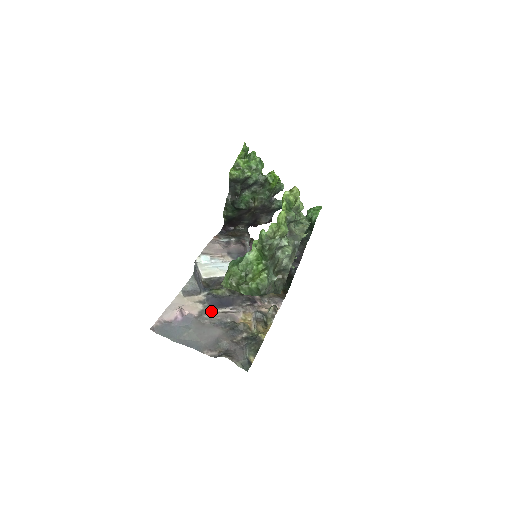
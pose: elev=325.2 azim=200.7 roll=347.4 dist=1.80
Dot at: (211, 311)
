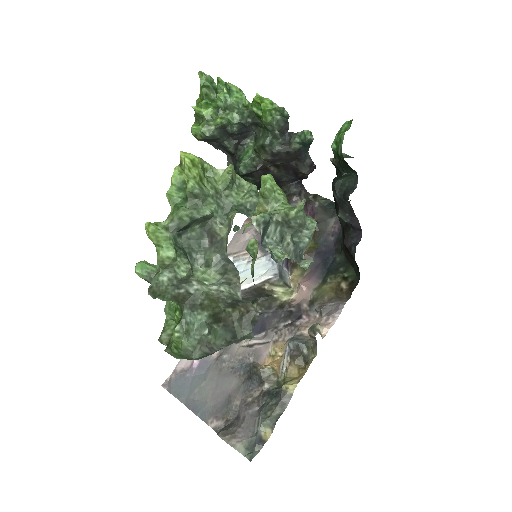
Dot at: (235, 345)
